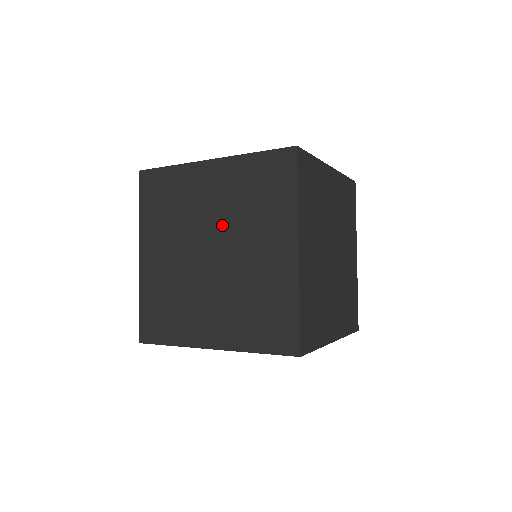
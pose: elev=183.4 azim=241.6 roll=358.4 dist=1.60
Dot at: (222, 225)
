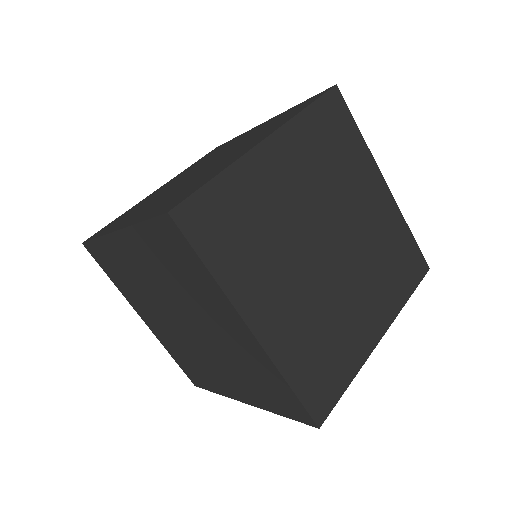
Dot at: (229, 150)
